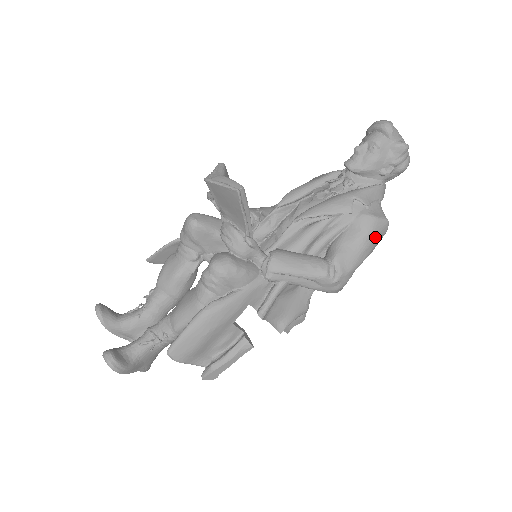
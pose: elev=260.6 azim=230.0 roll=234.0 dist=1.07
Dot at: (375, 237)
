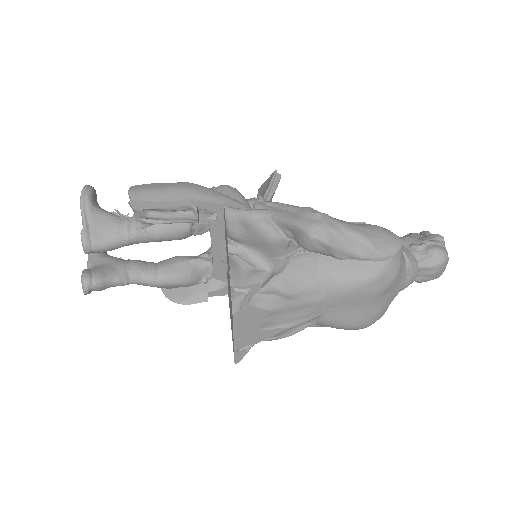
Dot at: (380, 232)
